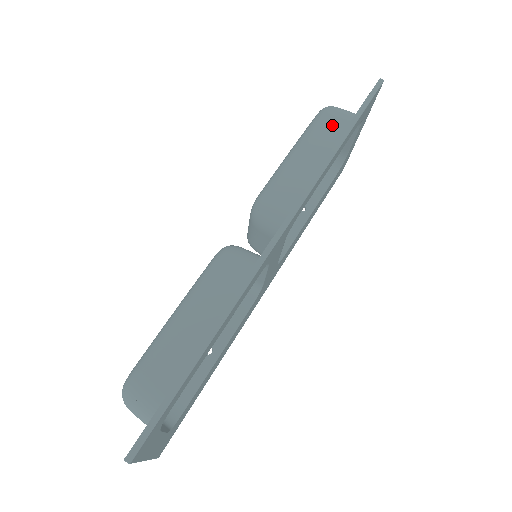
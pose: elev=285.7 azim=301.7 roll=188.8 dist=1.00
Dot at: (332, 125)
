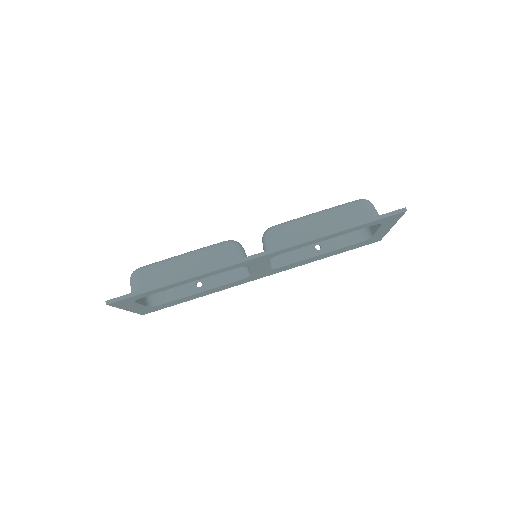
Dot at: (353, 215)
